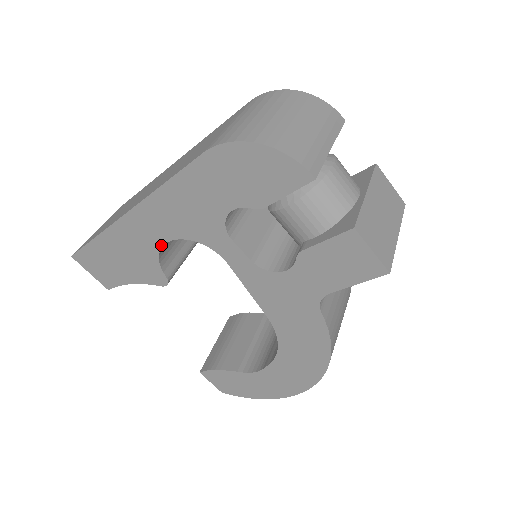
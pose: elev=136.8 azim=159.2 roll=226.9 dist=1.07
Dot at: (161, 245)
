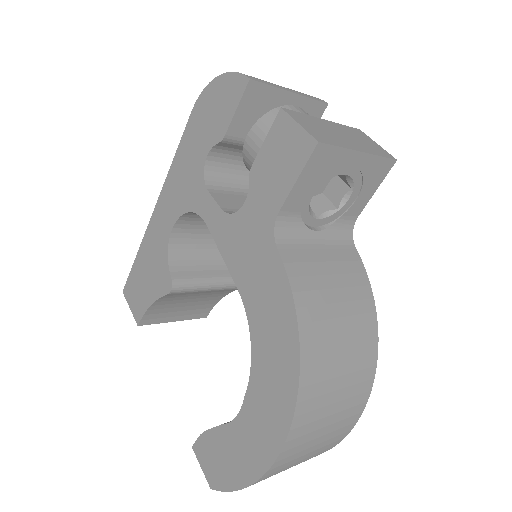
Dot at: (169, 234)
